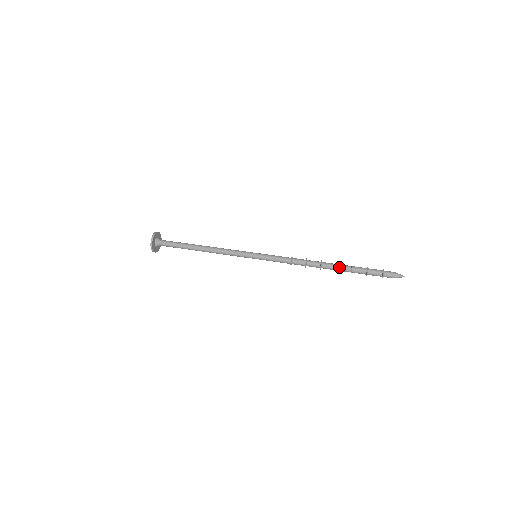
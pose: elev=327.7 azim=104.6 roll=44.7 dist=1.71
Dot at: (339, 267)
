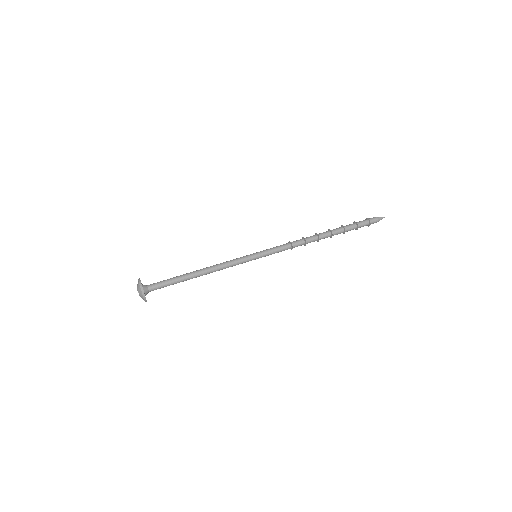
Dot at: occluded
